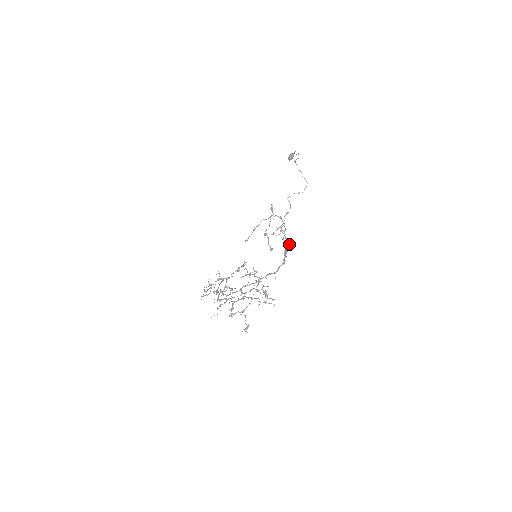
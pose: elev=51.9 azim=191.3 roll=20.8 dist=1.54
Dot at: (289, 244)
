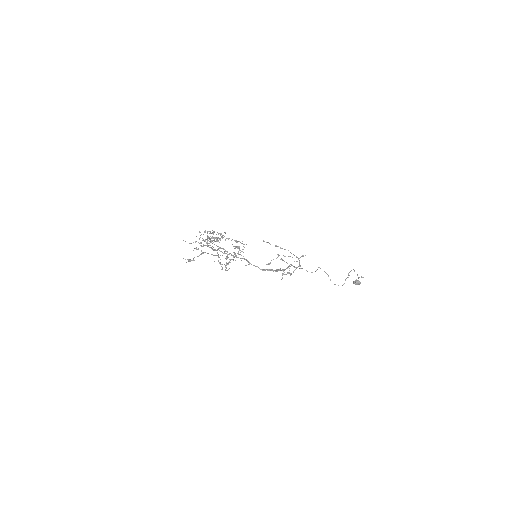
Dot at: occluded
